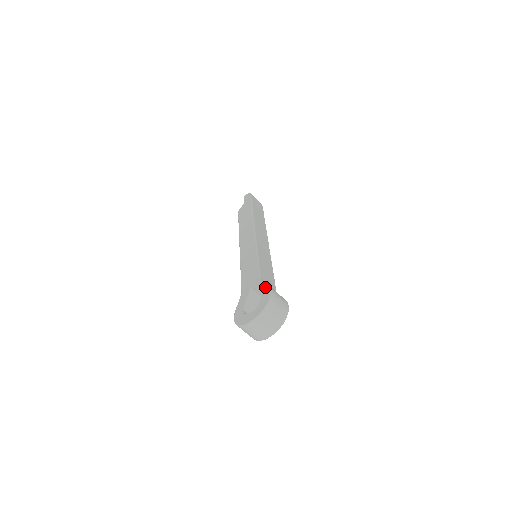
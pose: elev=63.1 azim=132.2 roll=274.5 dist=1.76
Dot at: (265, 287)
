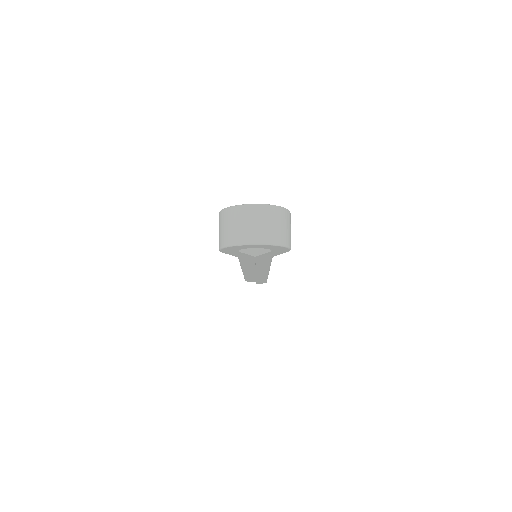
Dot at: occluded
